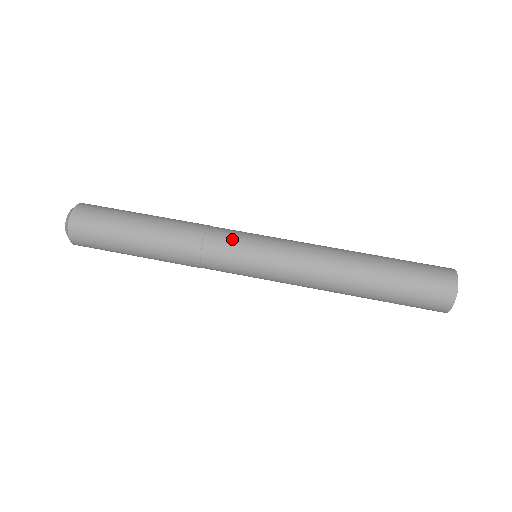
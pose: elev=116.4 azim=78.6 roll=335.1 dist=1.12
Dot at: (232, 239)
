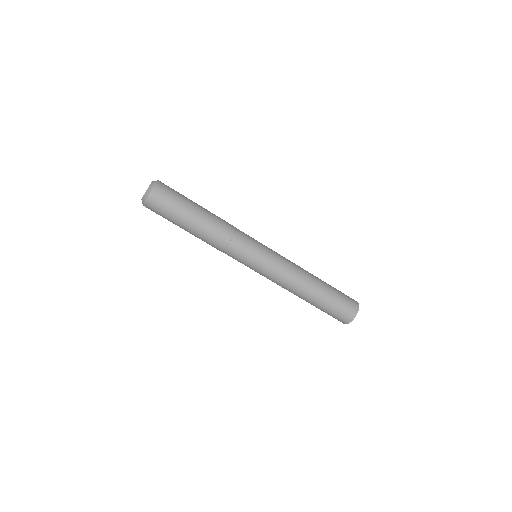
Dot at: (239, 258)
